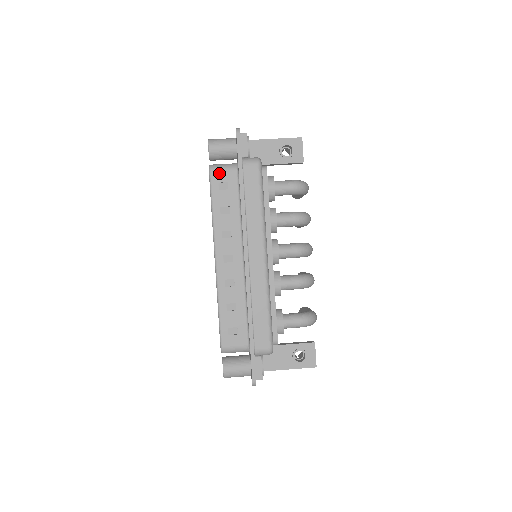
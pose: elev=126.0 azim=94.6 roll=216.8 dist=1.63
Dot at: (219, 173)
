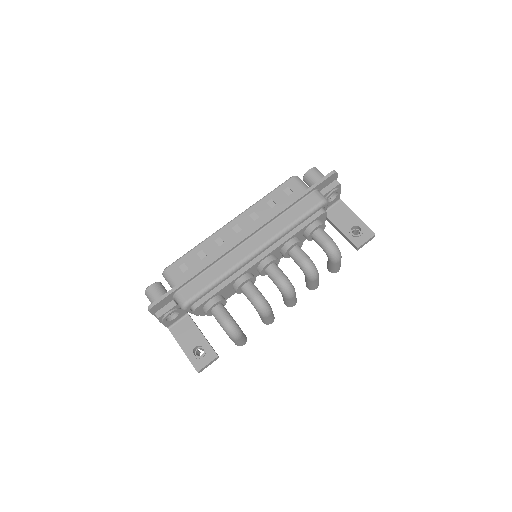
Dot at: (295, 183)
